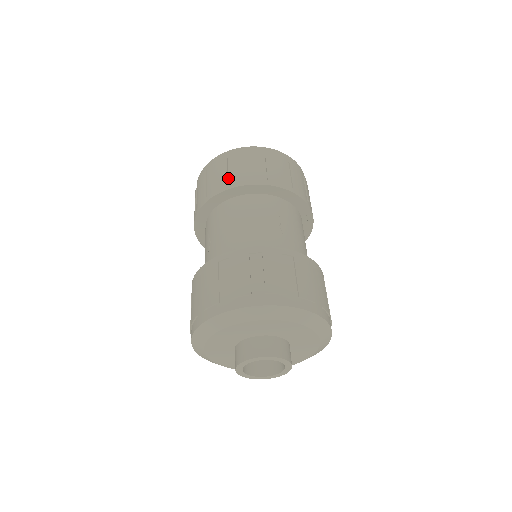
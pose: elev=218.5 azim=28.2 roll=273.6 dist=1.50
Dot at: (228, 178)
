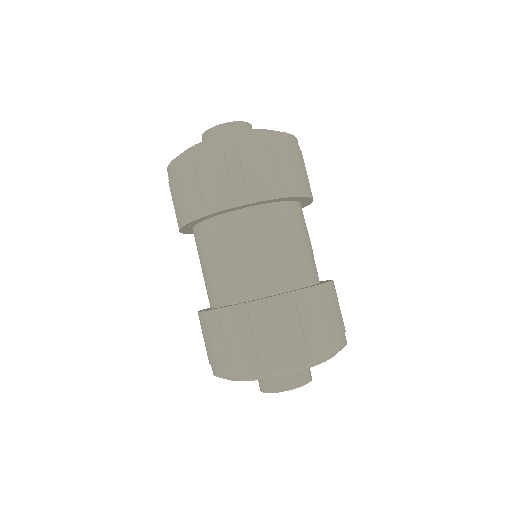
Dot at: (182, 206)
